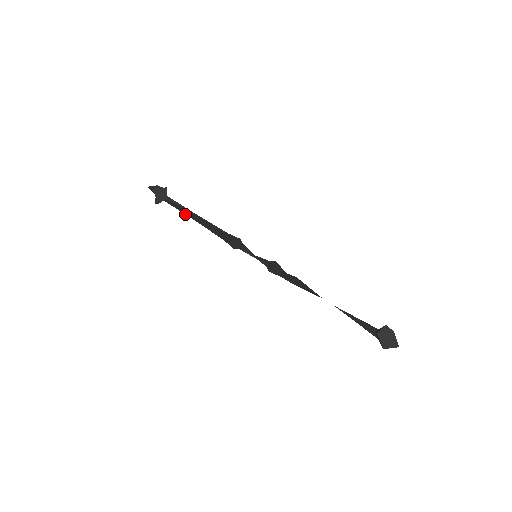
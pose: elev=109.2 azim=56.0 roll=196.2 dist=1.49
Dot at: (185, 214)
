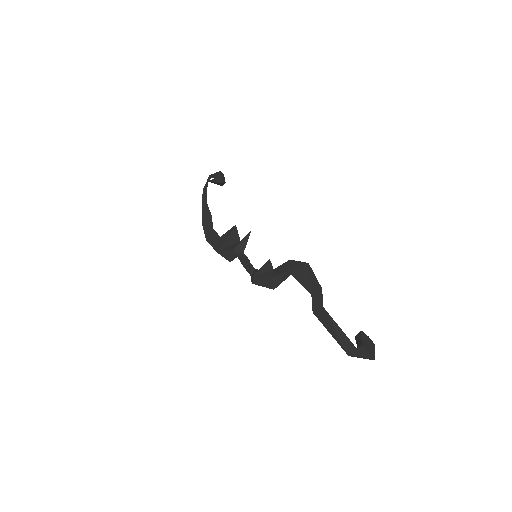
Dot at: (202, 221)
